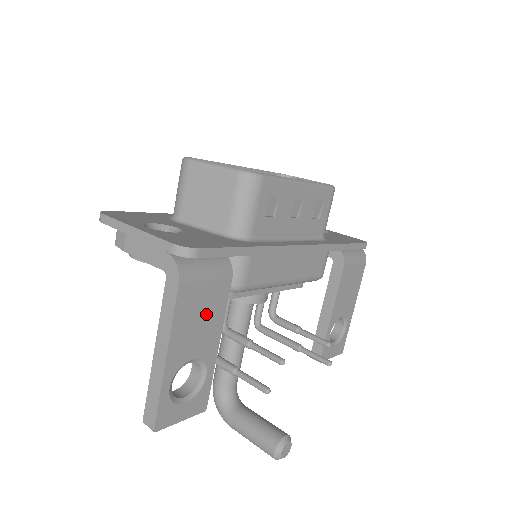
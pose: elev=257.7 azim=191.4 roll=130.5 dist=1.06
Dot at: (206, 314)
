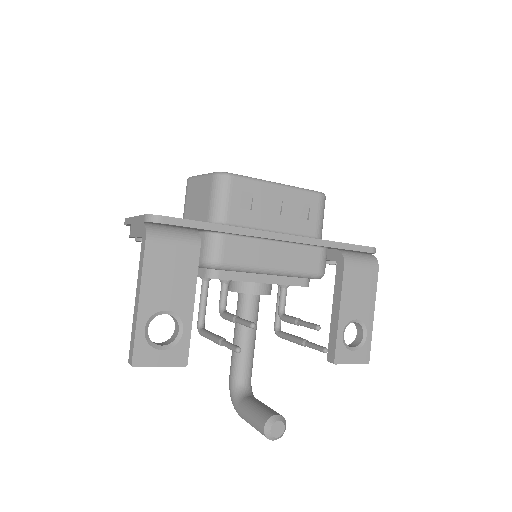
Dot at: (176, 273)
